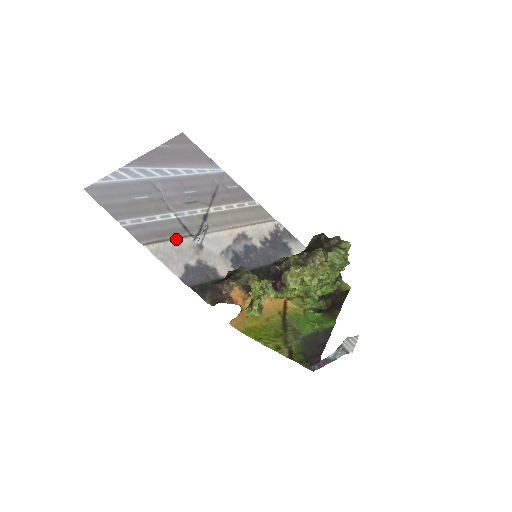
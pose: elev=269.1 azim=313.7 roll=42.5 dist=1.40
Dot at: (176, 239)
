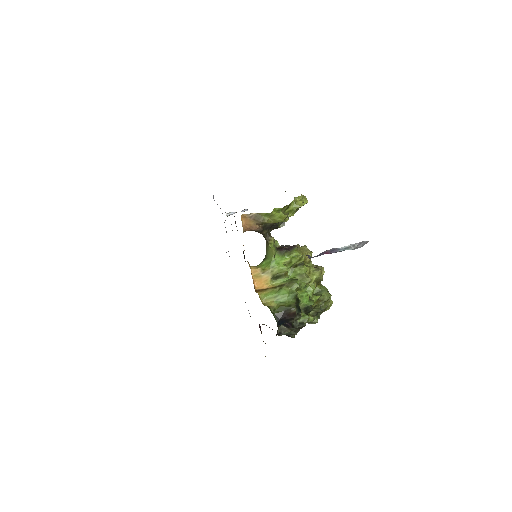
Dot at: occluded
